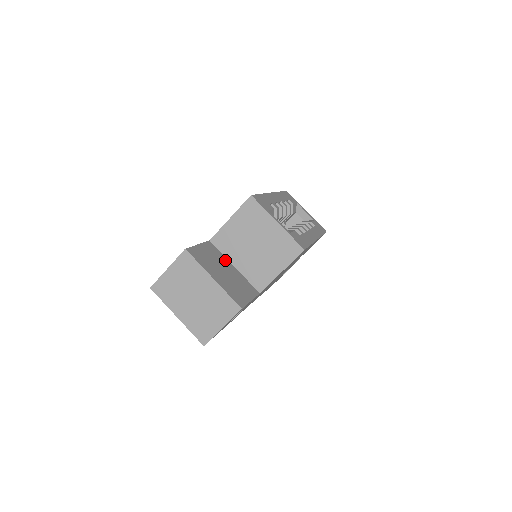
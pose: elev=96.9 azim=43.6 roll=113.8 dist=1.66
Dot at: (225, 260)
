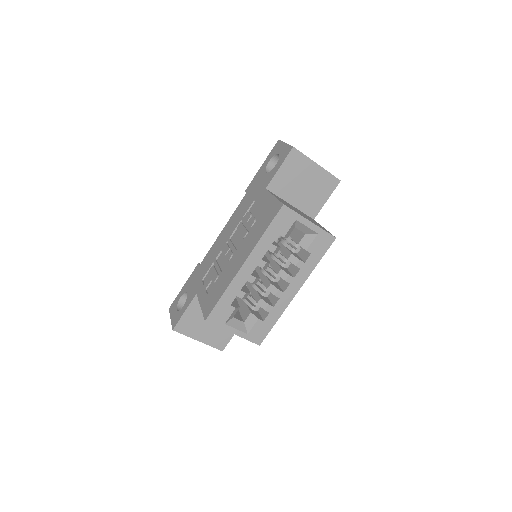
Dot at: occluded
